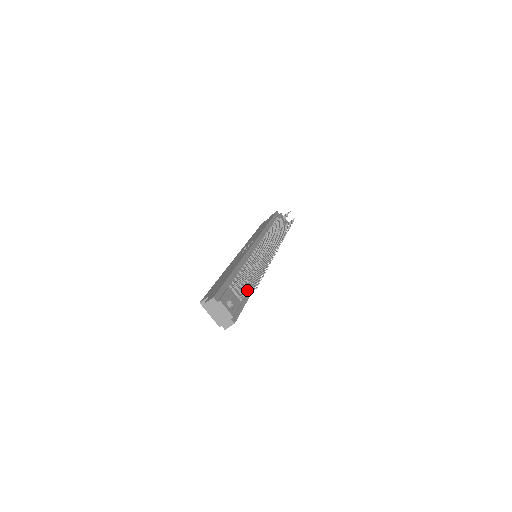
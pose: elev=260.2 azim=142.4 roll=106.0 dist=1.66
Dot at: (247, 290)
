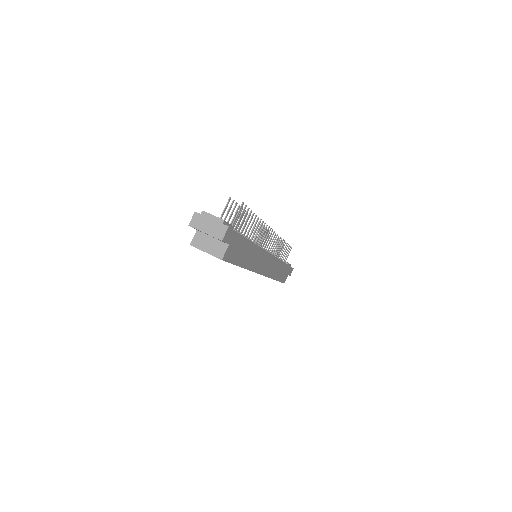
Dot at: occluded
